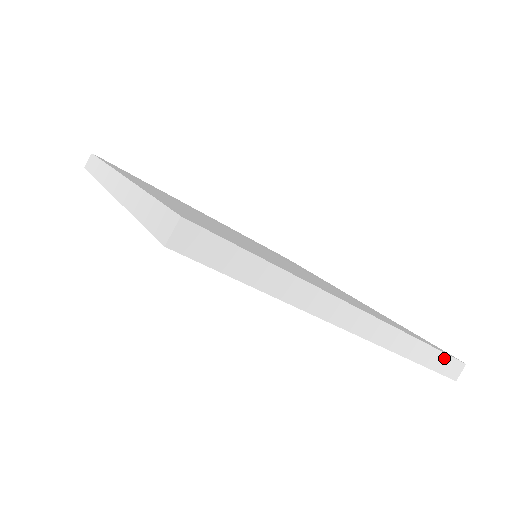
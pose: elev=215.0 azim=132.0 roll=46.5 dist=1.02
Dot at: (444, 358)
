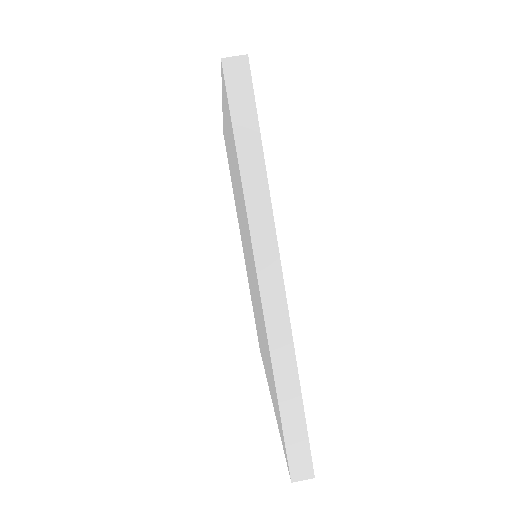
Dot at: (303, 436)
